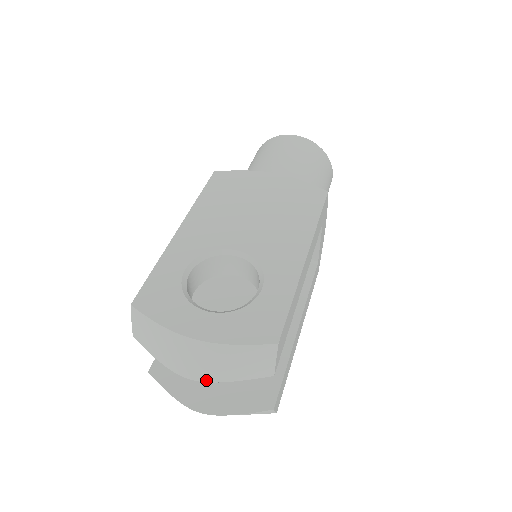
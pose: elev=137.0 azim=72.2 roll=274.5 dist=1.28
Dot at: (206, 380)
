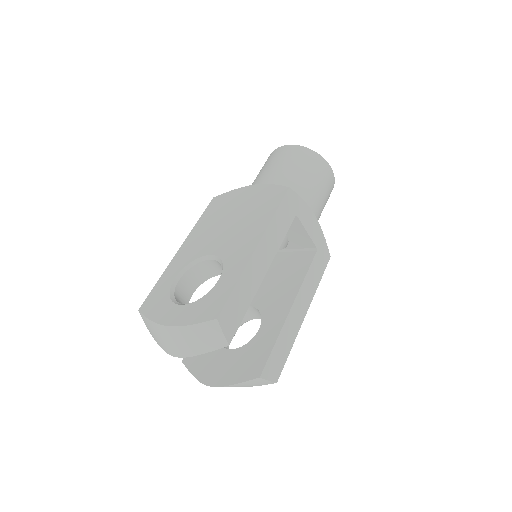
Dot at: (184, 356)
